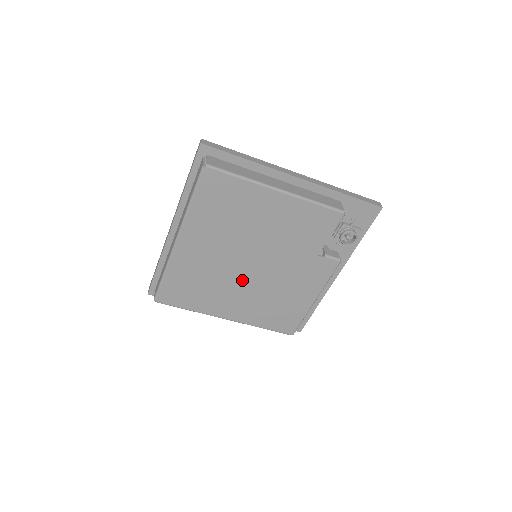
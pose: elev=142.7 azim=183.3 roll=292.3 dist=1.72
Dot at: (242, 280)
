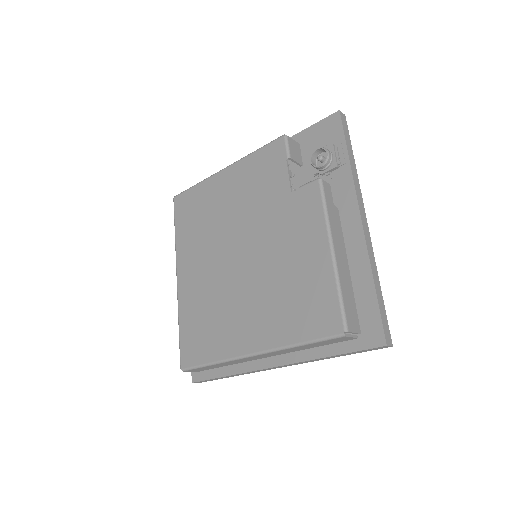
Dot at: (240, 282)
